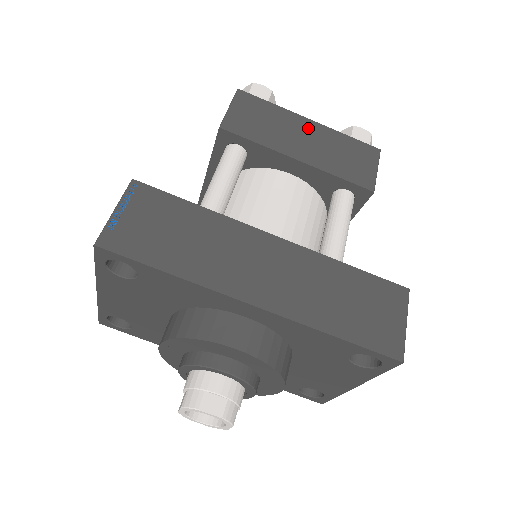
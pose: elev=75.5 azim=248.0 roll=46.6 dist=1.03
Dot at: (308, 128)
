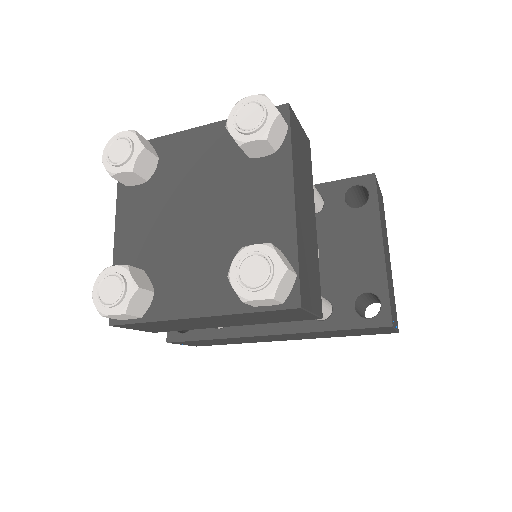
Dot at: (206, 320)
